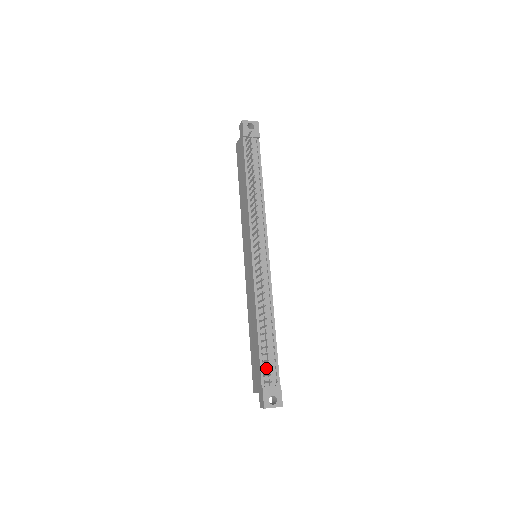
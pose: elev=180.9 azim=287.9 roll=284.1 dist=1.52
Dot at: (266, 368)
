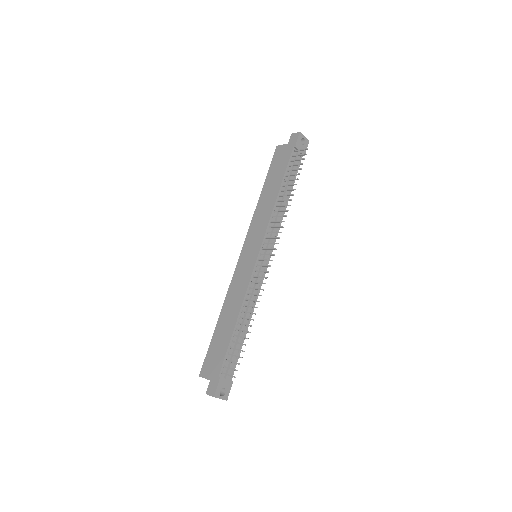
Dot at: (233, 362)
